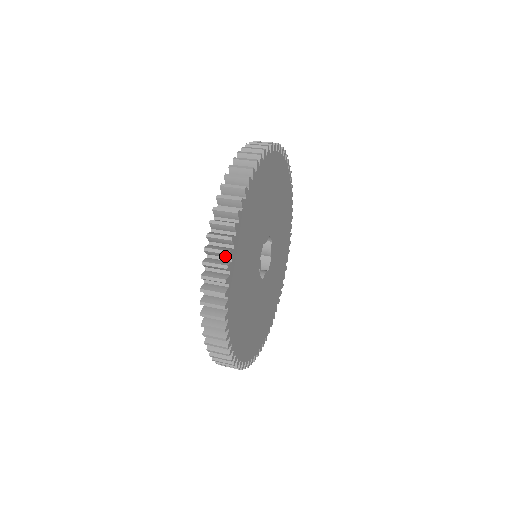
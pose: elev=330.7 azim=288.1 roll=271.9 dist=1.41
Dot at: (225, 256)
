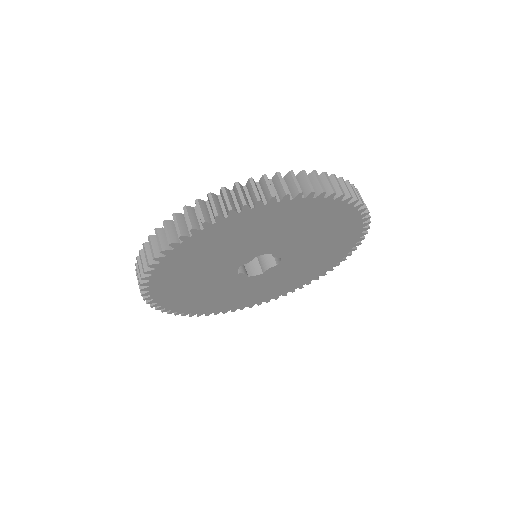
Dot at: occluded
